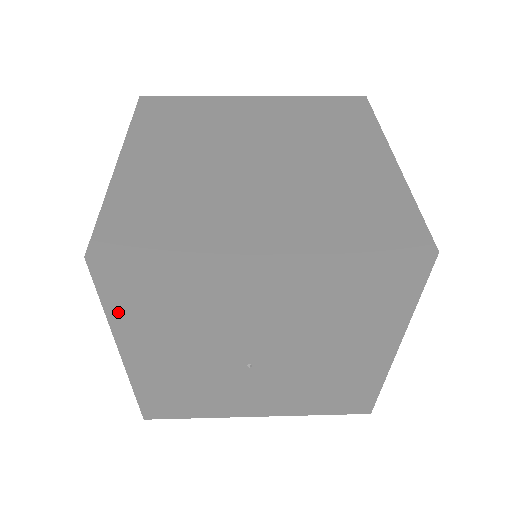
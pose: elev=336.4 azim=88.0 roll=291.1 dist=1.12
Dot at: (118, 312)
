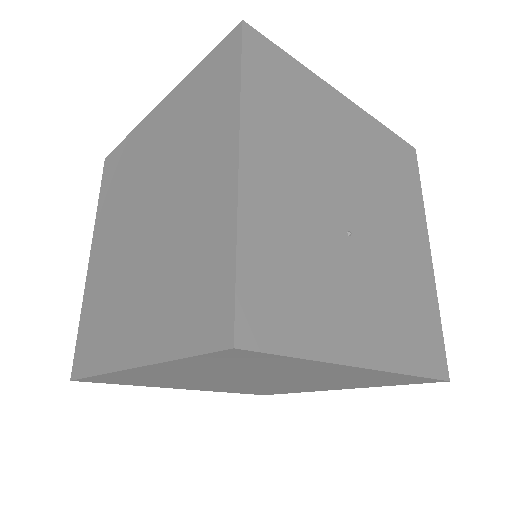
Dot at: (252, 91)
